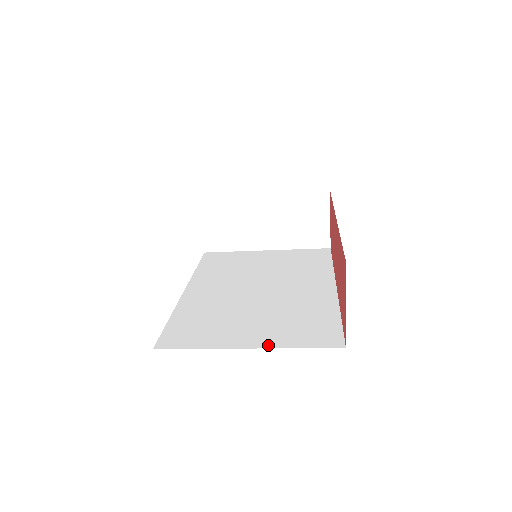
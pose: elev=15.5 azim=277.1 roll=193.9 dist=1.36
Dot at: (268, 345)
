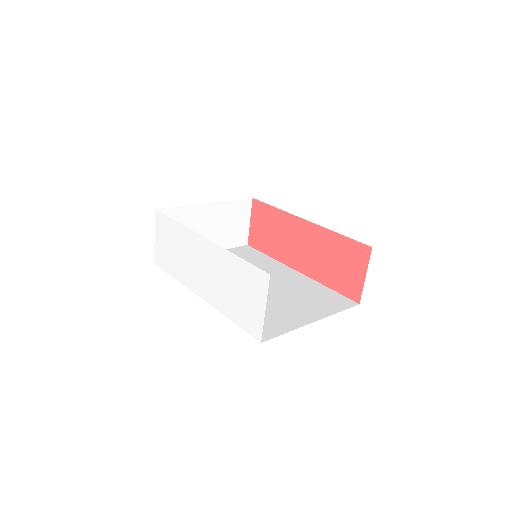
Dot at: (323, 316)
